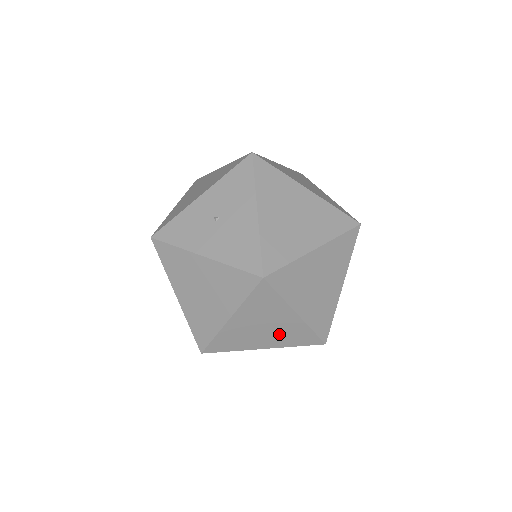
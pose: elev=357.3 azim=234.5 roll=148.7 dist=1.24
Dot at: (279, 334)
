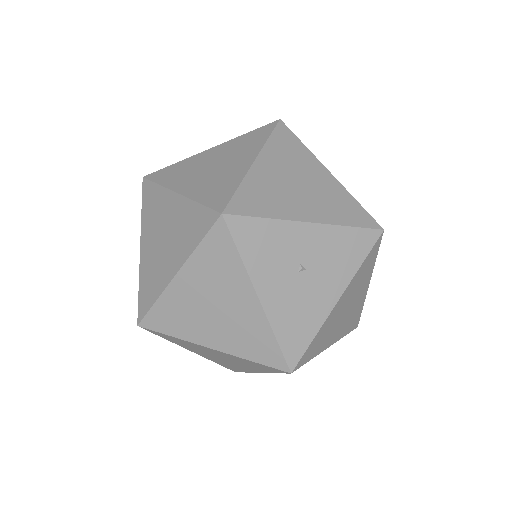
Dot at: (222, 361)
